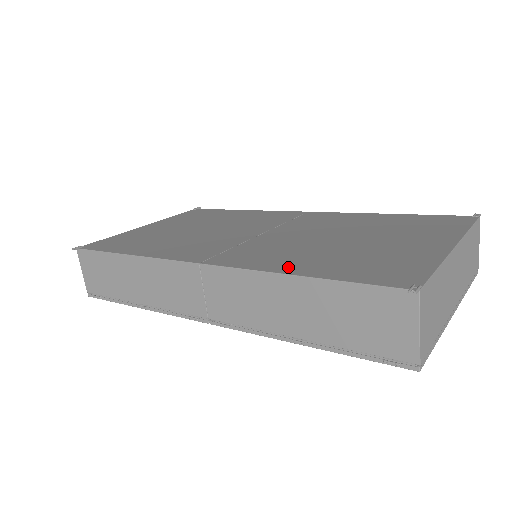
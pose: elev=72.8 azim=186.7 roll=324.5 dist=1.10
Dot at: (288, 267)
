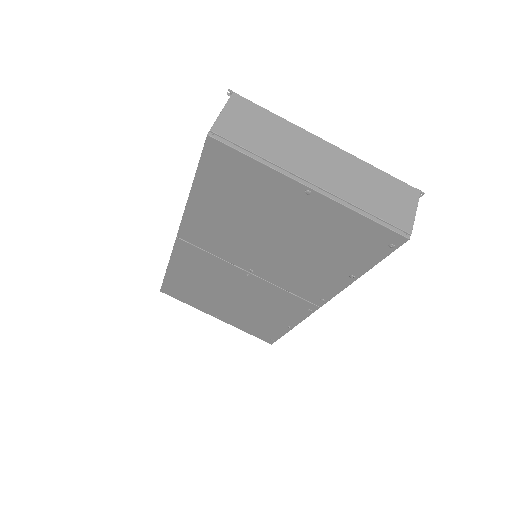
Dot at: occluded
